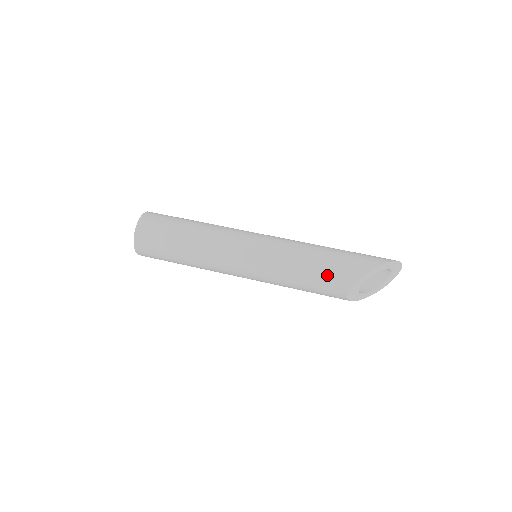
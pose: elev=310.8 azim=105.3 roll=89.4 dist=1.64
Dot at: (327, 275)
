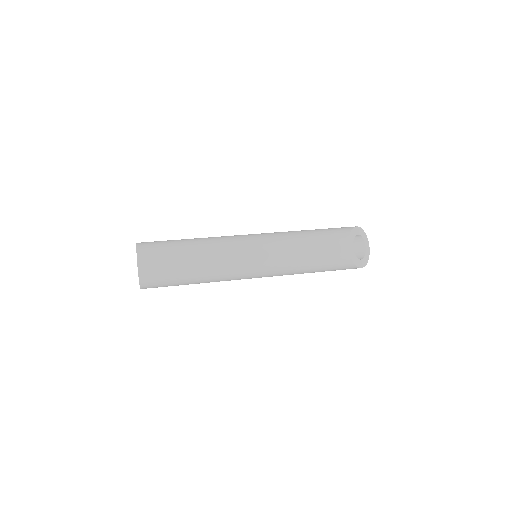
Dot at: (325, 235)
